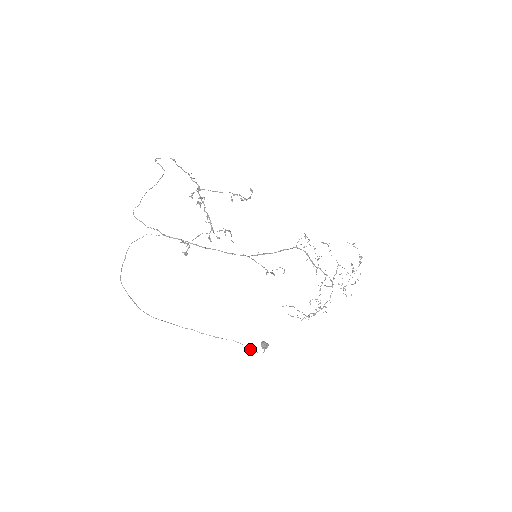
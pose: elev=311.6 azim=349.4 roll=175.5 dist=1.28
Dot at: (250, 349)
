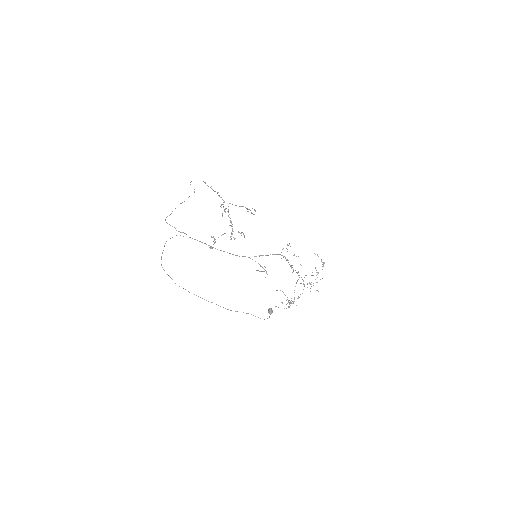
Dot at: (258, 317)
